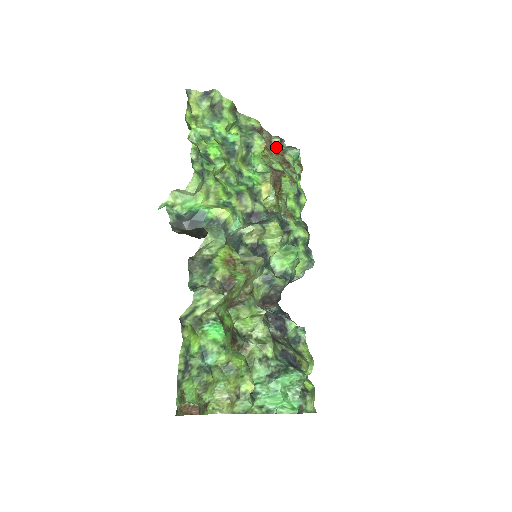
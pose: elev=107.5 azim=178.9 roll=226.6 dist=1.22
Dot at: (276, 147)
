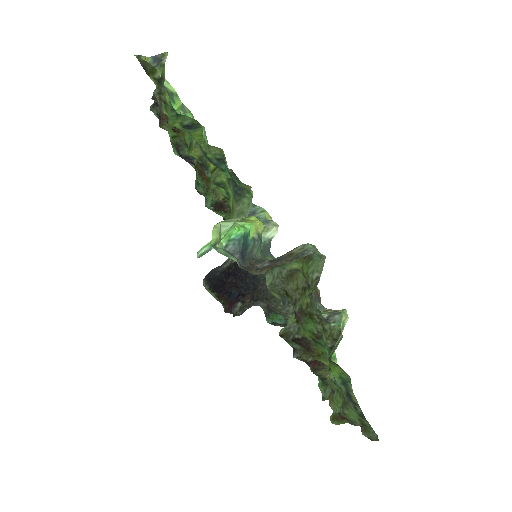
Dot at: occluded
